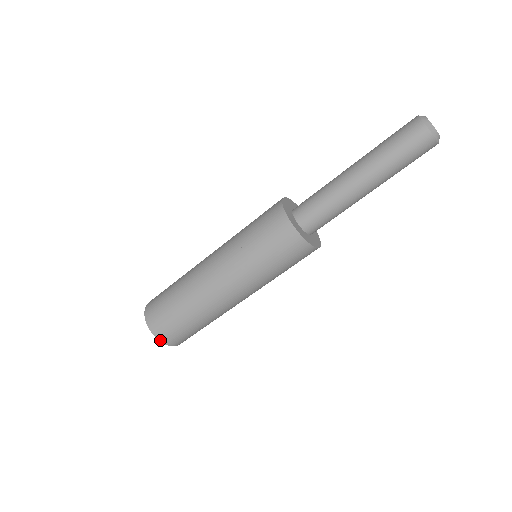
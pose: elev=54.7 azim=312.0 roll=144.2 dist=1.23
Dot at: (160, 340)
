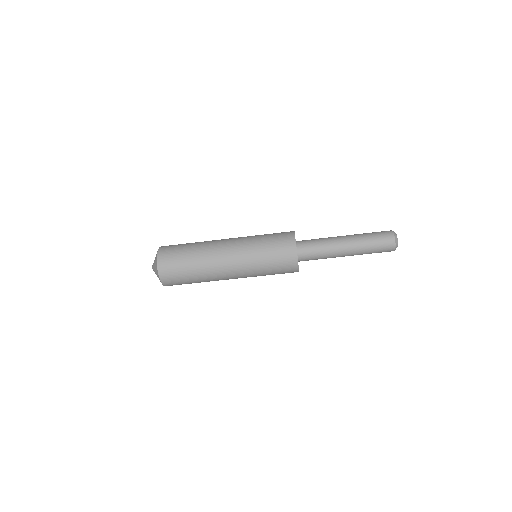
Dot at: (158, 259)
